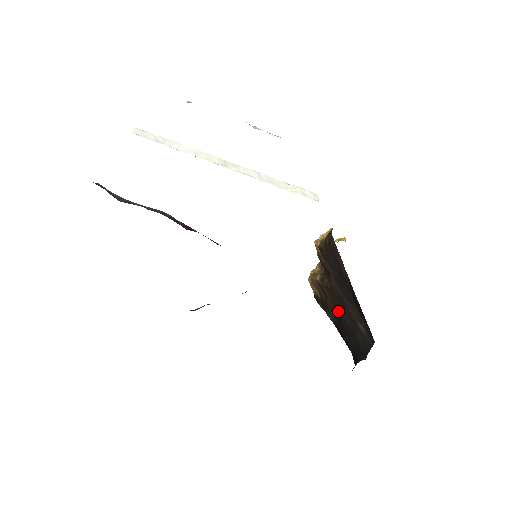
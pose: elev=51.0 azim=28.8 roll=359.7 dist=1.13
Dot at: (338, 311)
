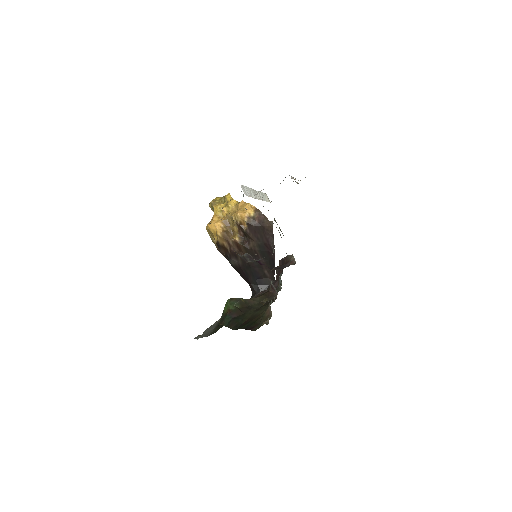
Dot at: occluded
